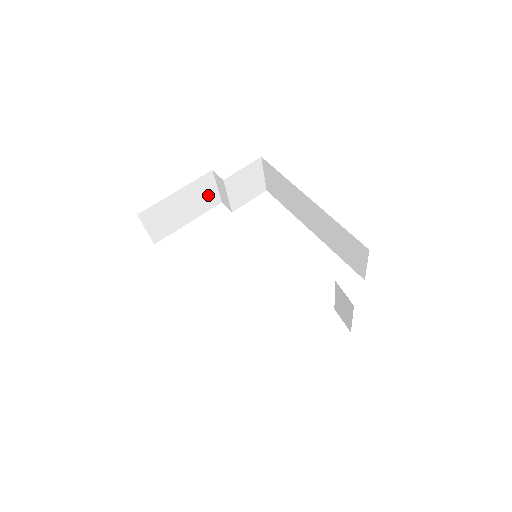
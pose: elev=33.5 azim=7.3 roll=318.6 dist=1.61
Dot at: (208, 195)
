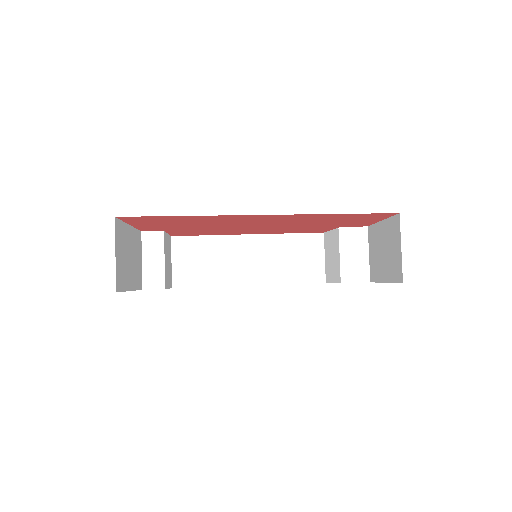
Dot at: (138, 264)
